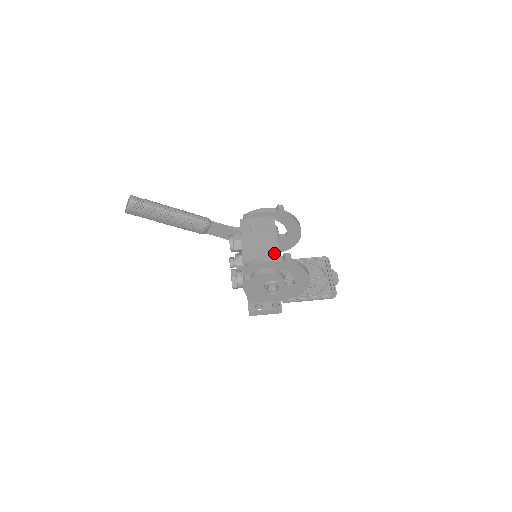
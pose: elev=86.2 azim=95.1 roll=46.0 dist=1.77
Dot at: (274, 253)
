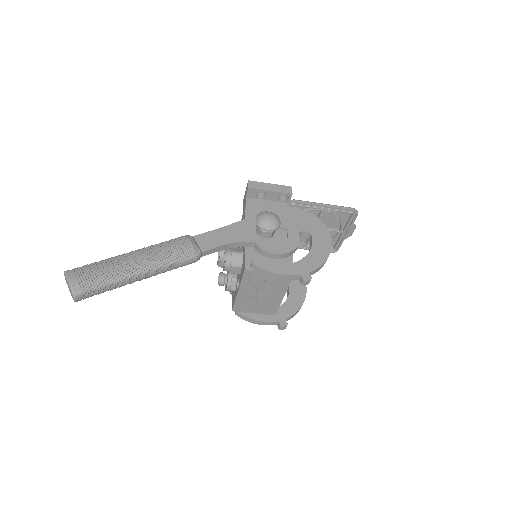
Dot at: (272, 311)
